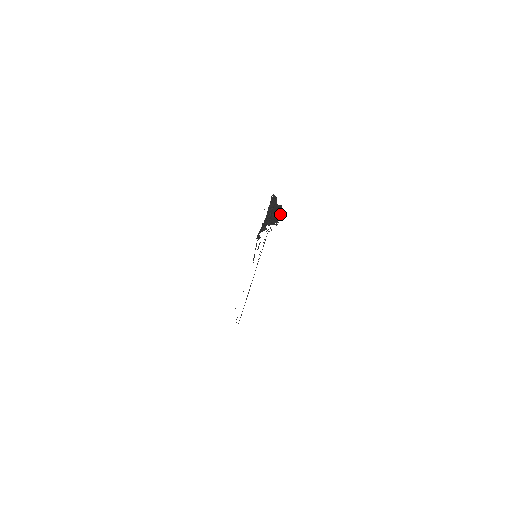
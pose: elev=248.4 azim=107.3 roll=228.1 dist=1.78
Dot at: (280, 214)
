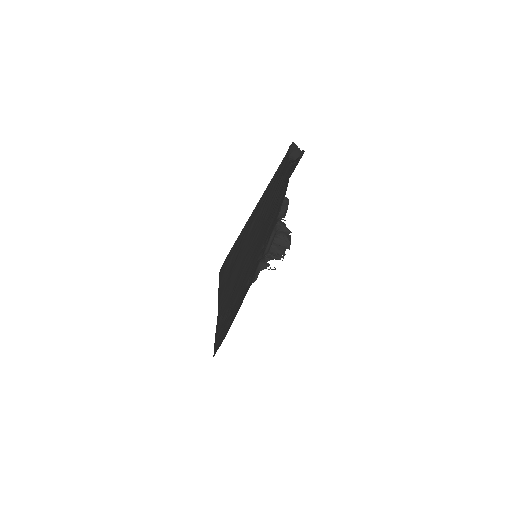
Dot at: (289, 240)
